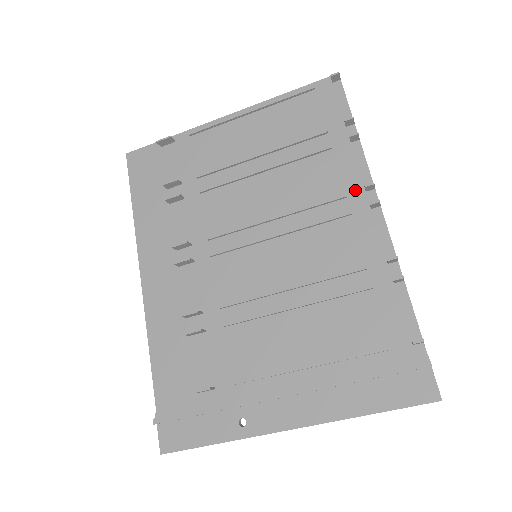
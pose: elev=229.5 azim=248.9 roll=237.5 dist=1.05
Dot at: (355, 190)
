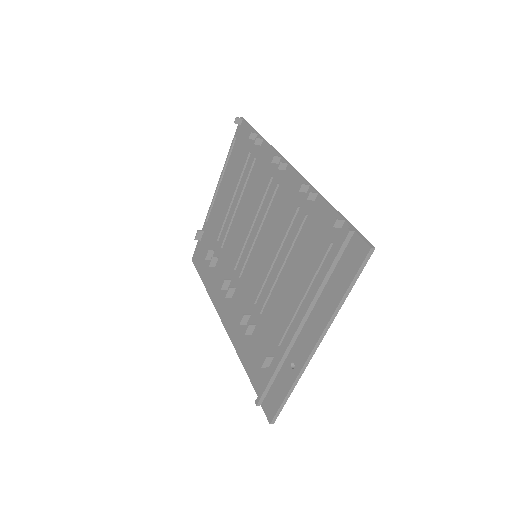
Dot at: (274, 169)
